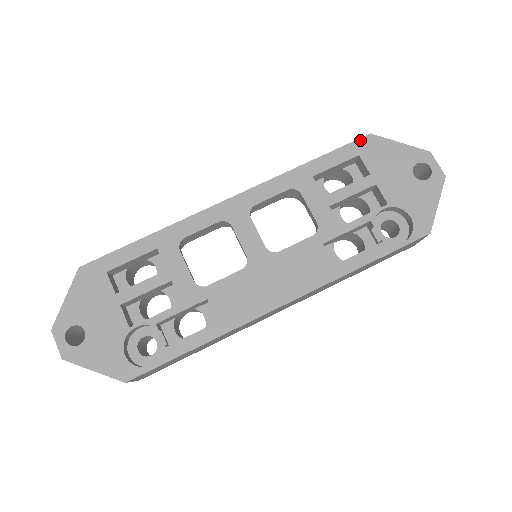
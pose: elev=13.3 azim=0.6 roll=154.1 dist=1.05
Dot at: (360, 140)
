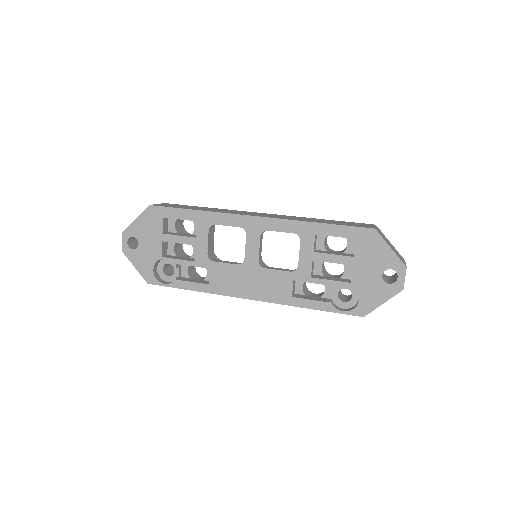
Dot at: (364, 229)
